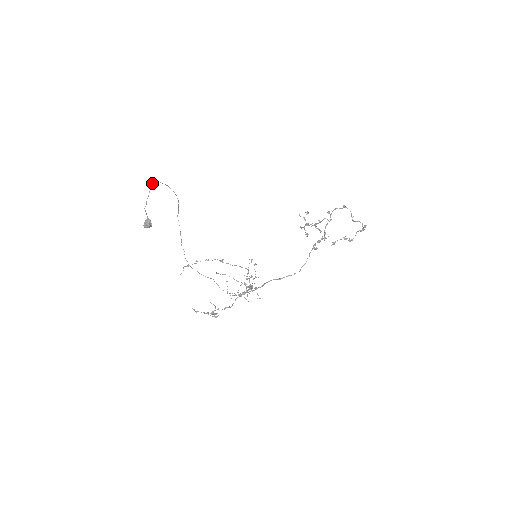
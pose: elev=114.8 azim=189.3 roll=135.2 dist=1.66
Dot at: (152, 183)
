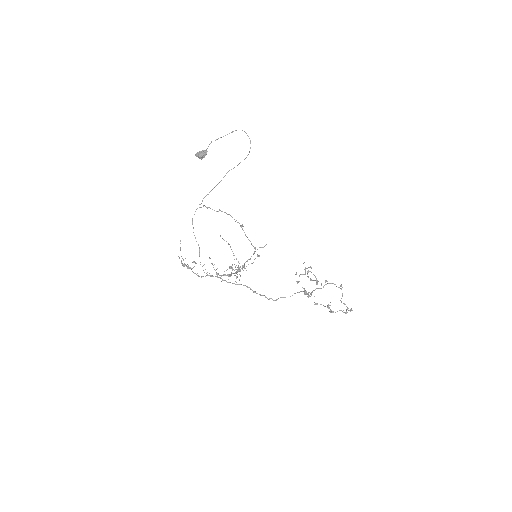
Dot at: occluded
